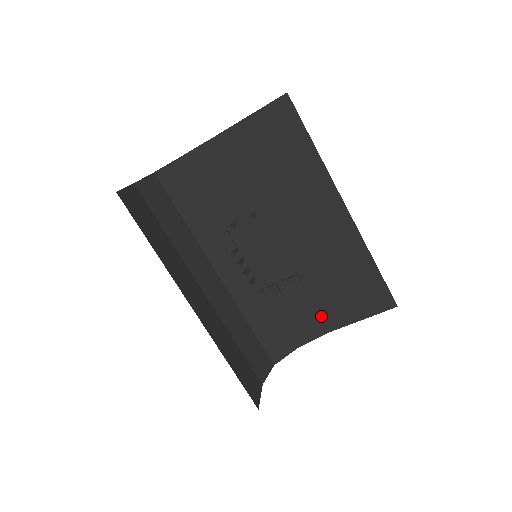
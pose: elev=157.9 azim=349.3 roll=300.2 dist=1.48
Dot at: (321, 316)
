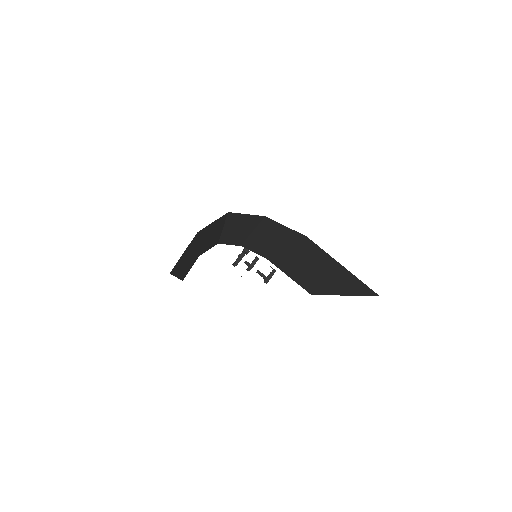
Dot at: (270, 258)
